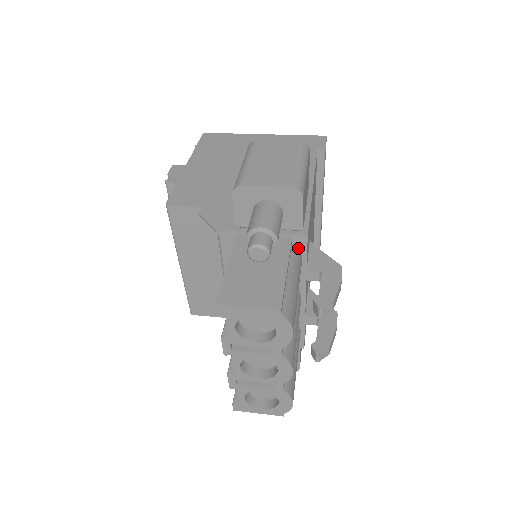
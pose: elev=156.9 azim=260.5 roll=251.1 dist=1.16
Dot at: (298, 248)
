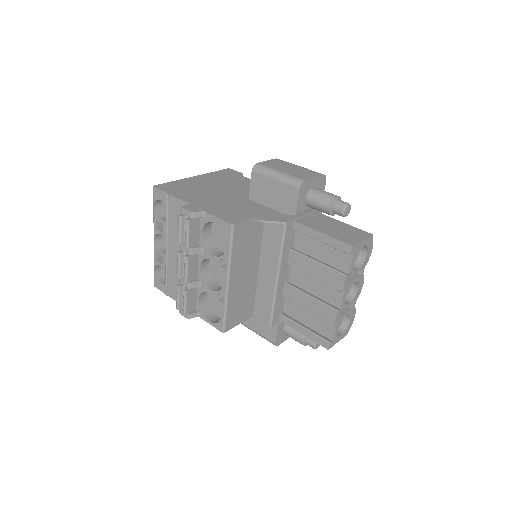
Dot at: occluded
